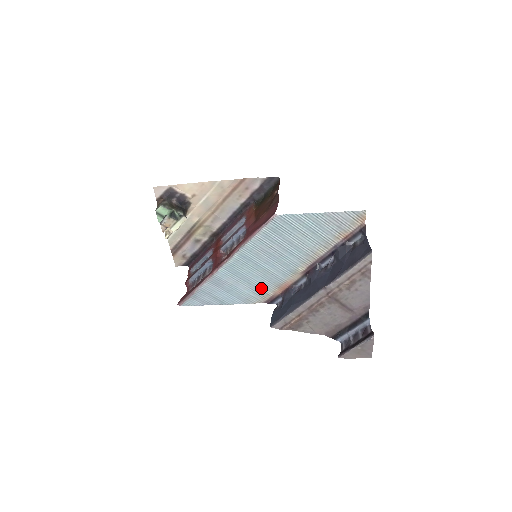
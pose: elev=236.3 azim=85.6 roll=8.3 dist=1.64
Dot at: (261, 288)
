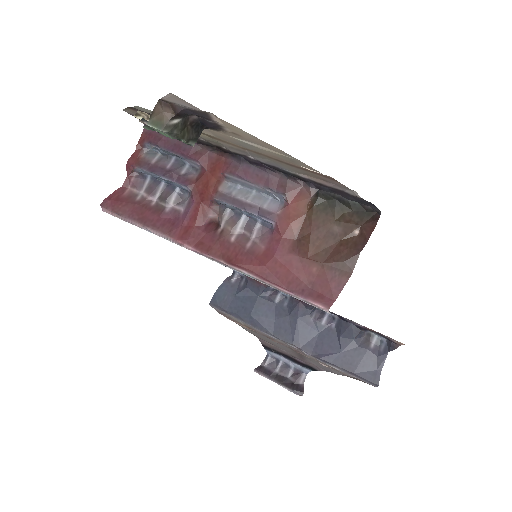
Dot at: occluded
